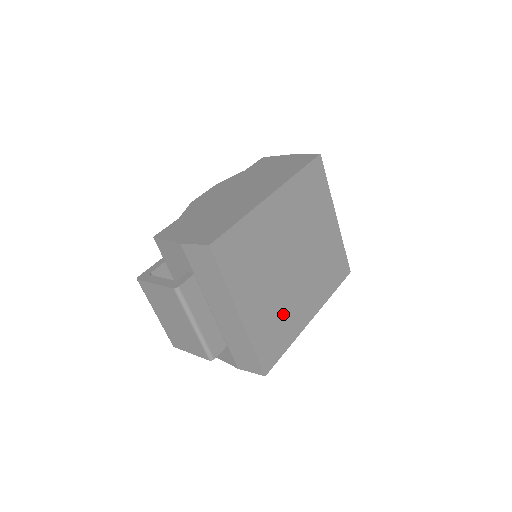
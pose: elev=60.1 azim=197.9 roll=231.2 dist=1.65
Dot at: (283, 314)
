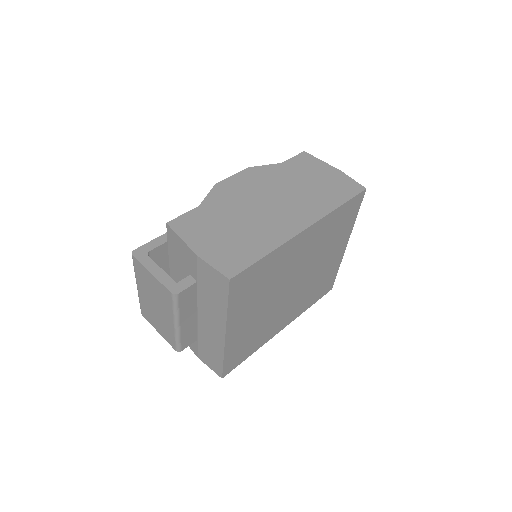
Dot at: (261, 329)
